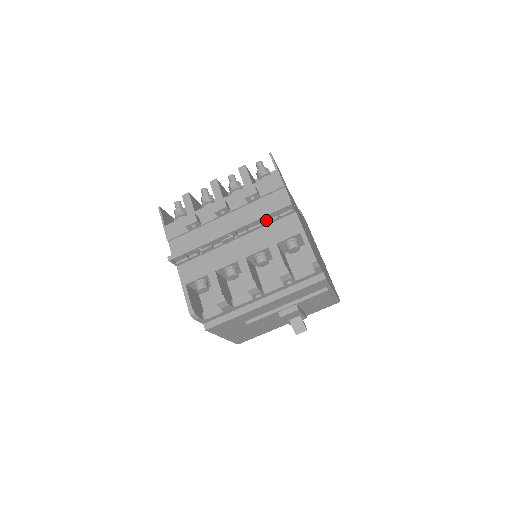
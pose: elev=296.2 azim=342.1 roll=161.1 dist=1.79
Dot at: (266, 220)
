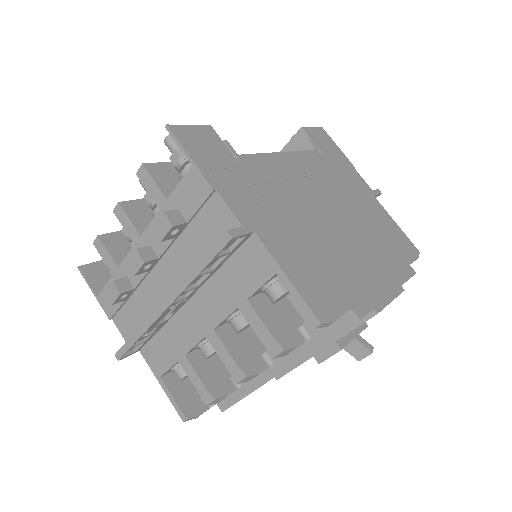
Dot at: (213, 263)
